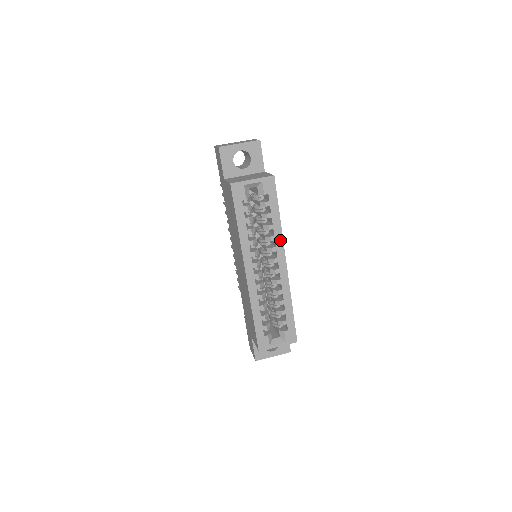
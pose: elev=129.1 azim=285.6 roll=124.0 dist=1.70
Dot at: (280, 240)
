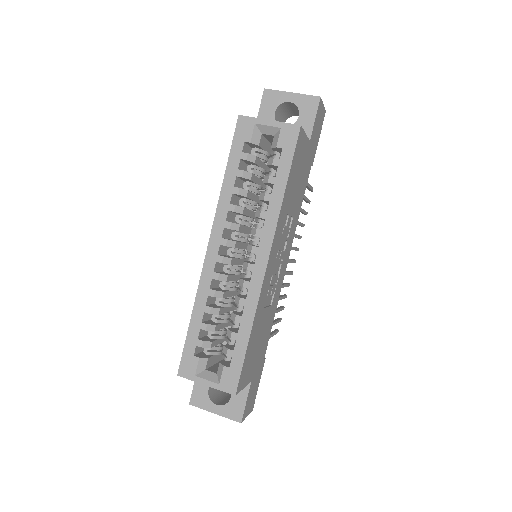
Dot at: (273, 222)
